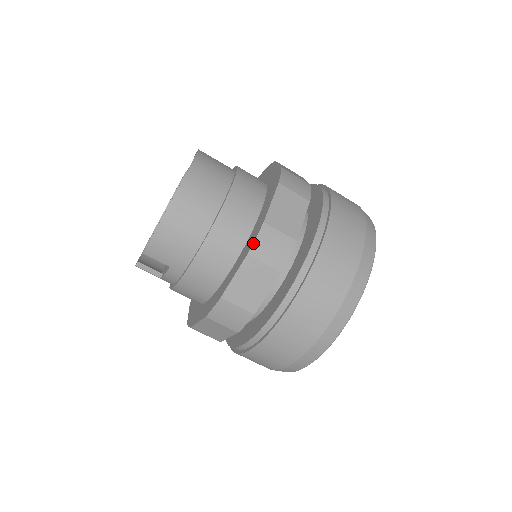
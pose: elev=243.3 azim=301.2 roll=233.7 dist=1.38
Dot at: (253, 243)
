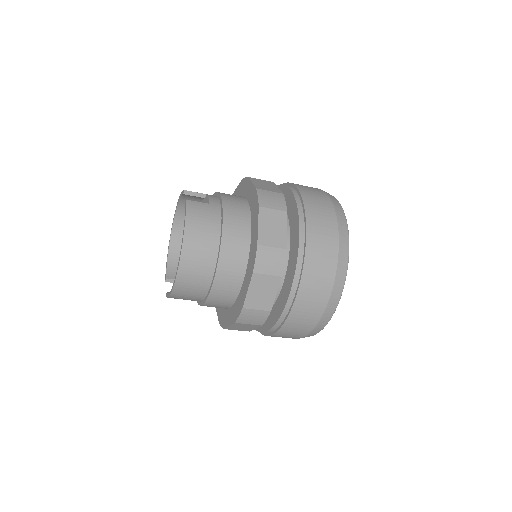
Dot at: (237, 319)
